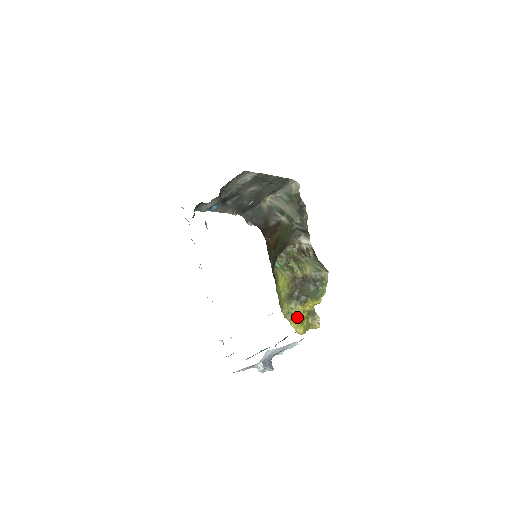
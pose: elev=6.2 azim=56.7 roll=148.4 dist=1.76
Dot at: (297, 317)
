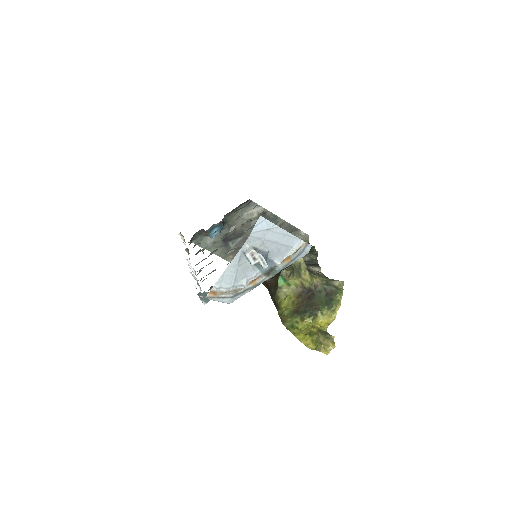
Dot at: (304, 330)
